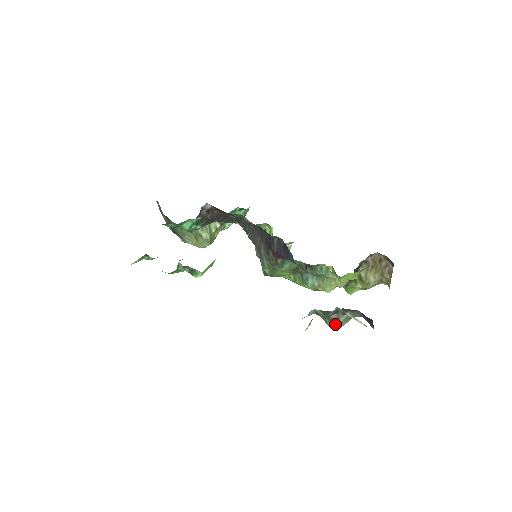
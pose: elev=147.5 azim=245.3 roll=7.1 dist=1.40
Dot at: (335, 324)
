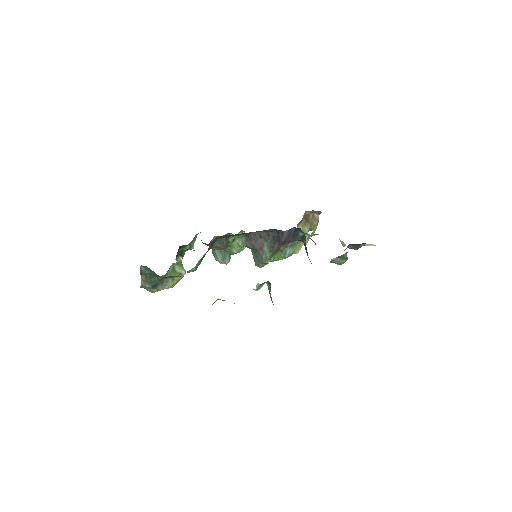
Dot at: (346, 260)
